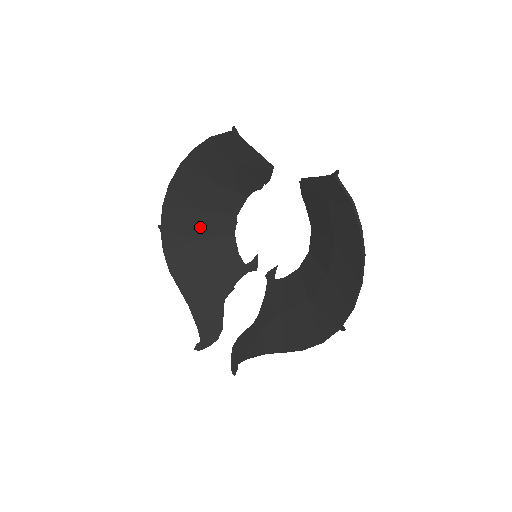
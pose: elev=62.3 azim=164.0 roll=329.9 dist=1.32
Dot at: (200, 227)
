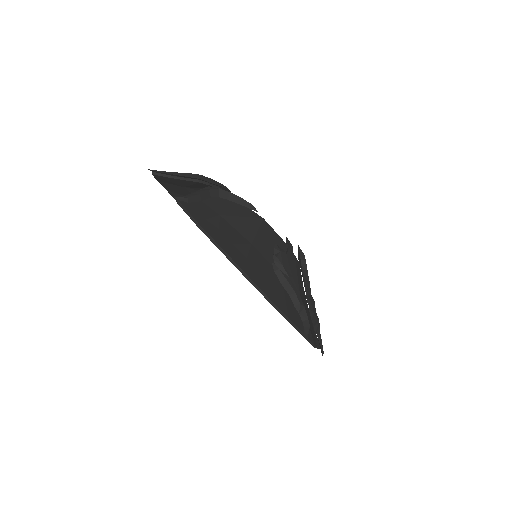
Dot at: occluded
